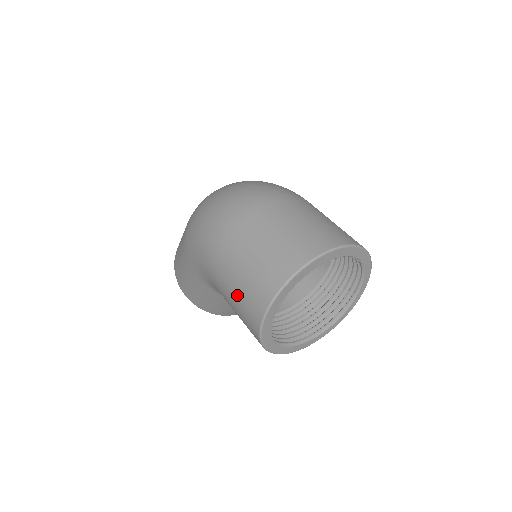
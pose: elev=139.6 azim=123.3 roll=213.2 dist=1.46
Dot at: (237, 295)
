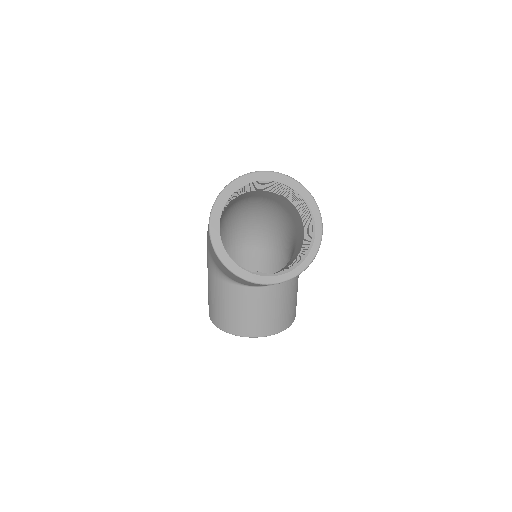
Dot at: occluded
